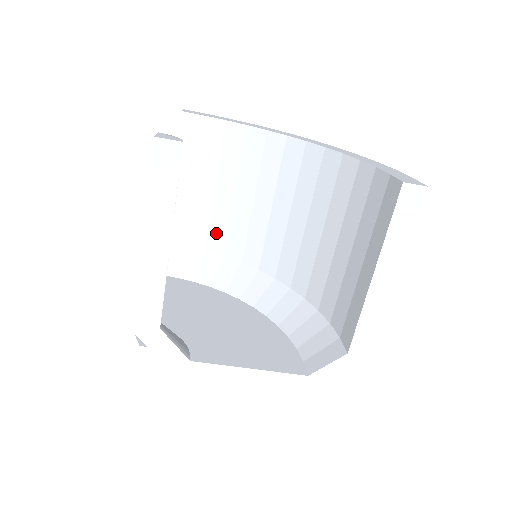
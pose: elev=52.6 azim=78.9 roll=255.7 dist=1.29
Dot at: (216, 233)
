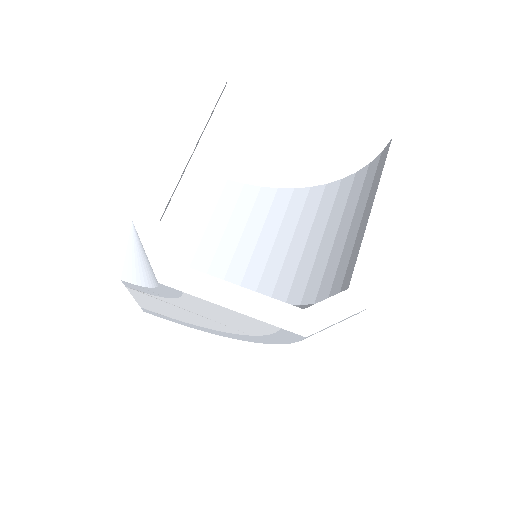
Dot at: (215, 272)
